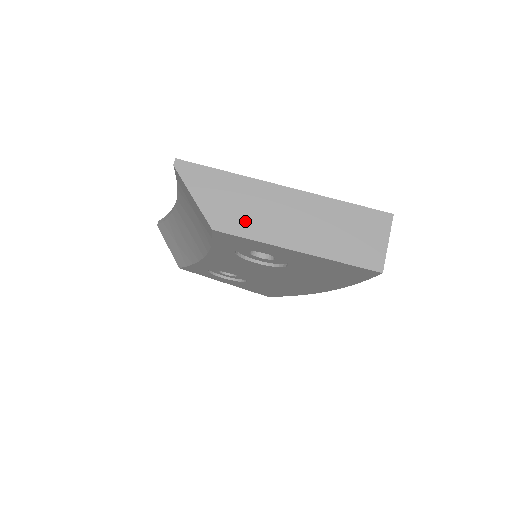
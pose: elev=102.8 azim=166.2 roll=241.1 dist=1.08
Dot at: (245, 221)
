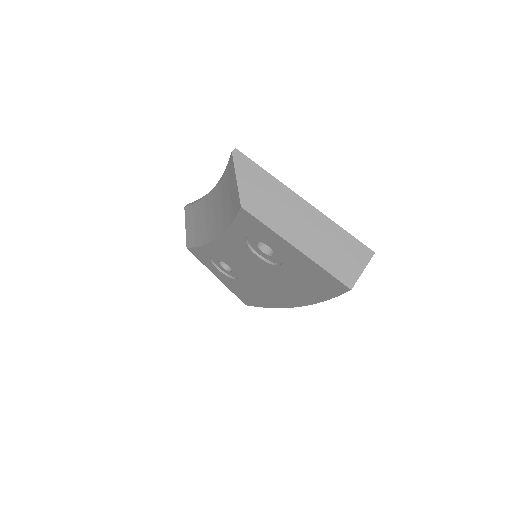
Dot at: (267, 211)
